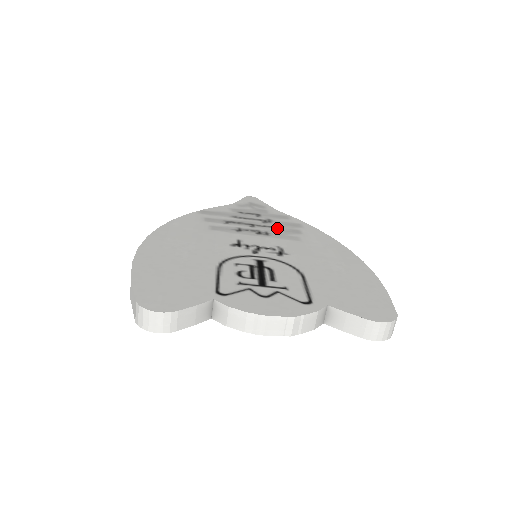
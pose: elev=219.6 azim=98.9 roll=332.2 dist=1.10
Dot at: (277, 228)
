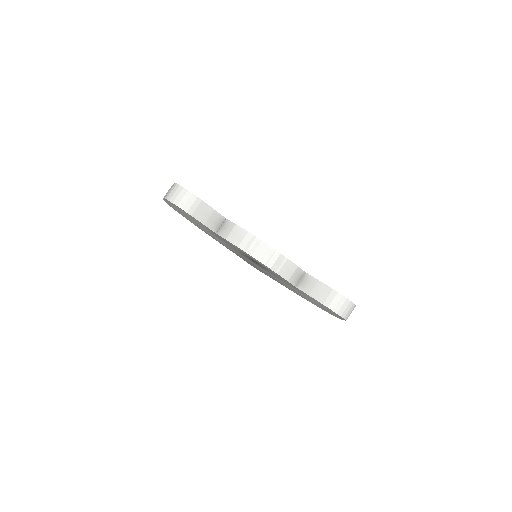
Dot at: occluded
